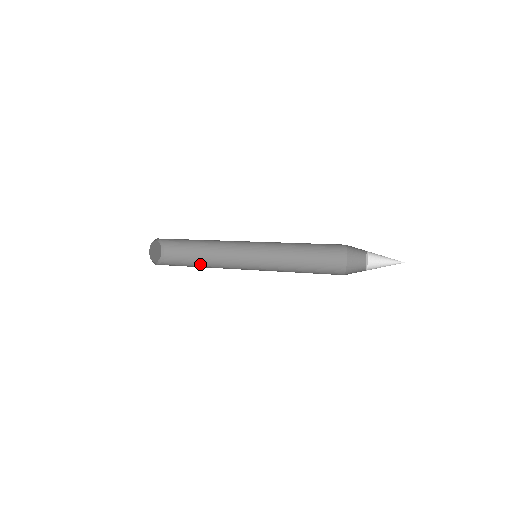
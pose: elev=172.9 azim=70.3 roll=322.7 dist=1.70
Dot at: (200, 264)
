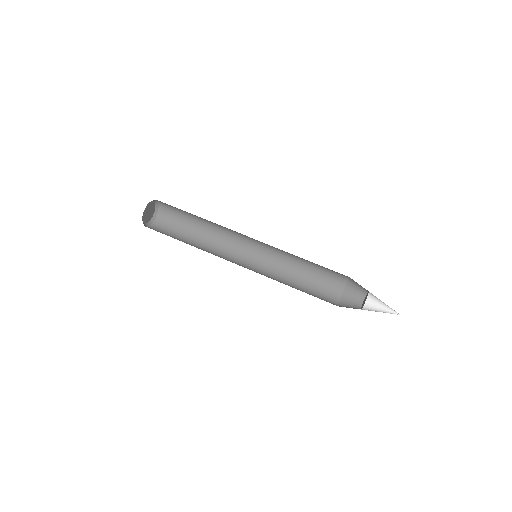
Dot at: (199, 232)
